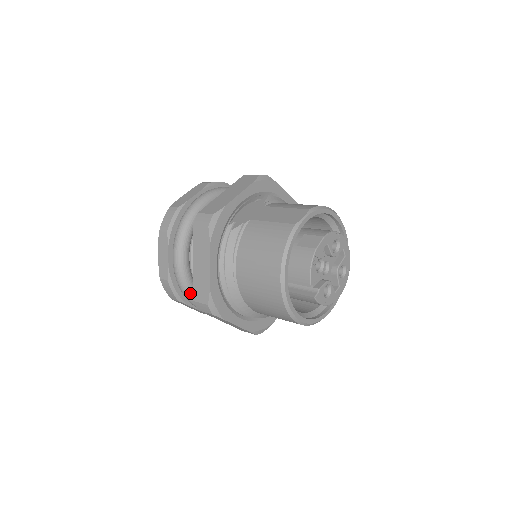
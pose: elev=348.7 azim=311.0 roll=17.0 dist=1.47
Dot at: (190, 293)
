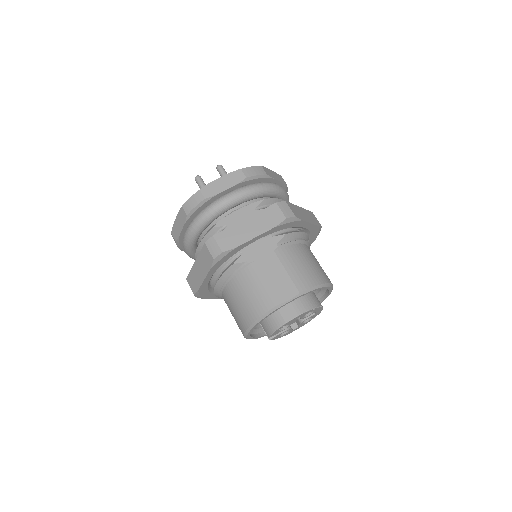
Dot at: (191, 256)
